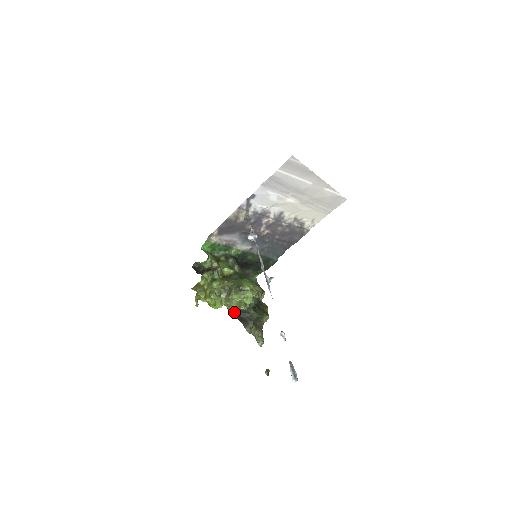
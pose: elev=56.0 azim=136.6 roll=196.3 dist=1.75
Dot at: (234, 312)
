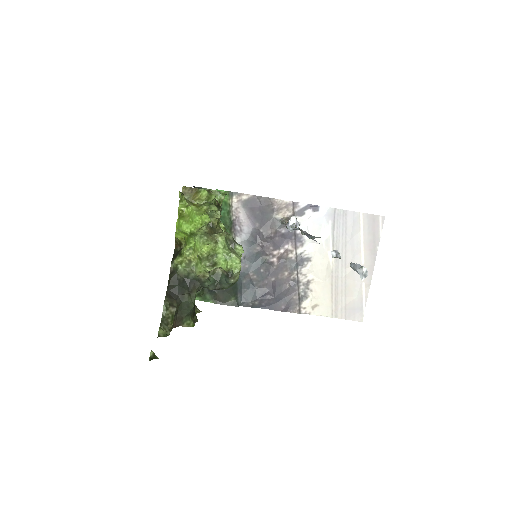
Dot at: (180, 266)
